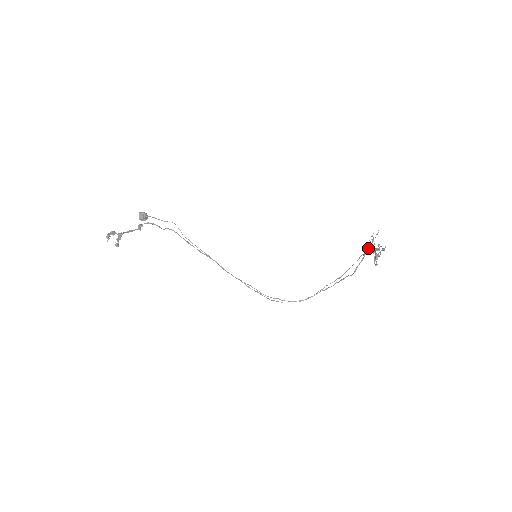
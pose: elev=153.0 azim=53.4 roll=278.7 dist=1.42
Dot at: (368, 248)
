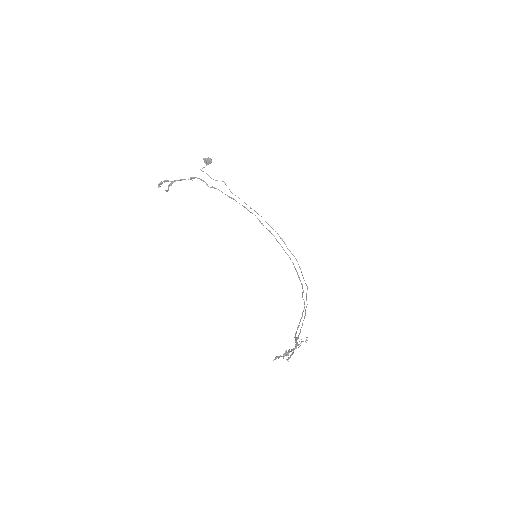
Dot at: (296, 341)
